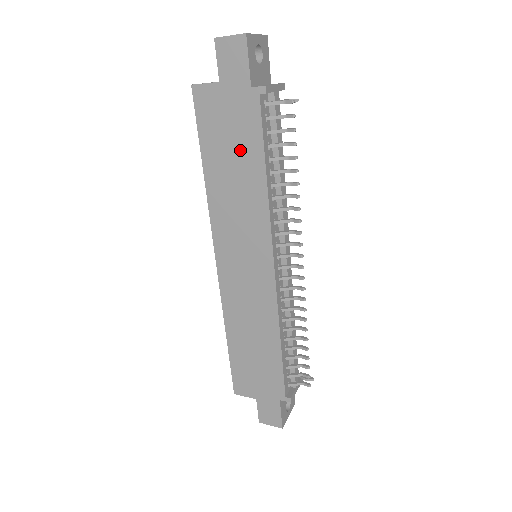
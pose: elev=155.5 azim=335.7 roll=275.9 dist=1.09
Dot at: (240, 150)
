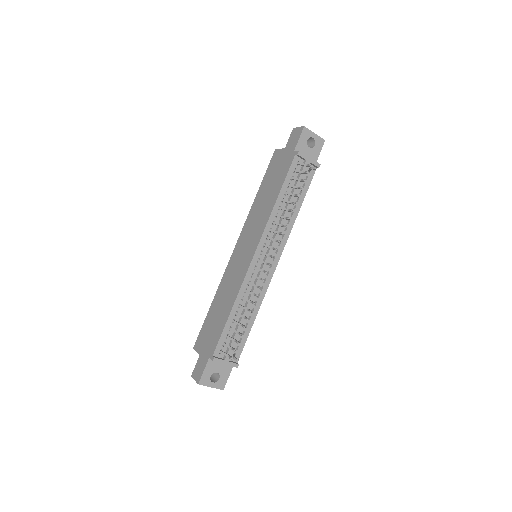
Dot at: (275, 183)
